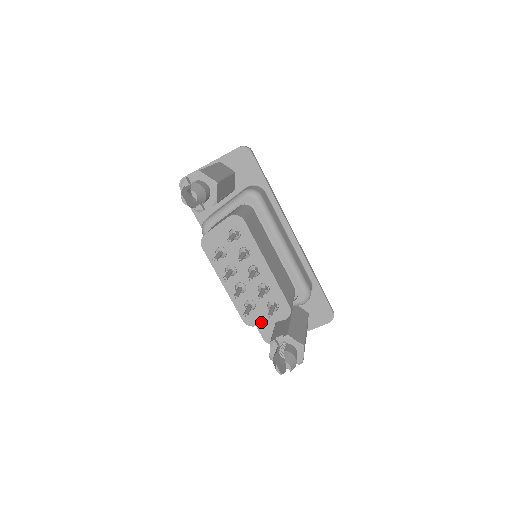
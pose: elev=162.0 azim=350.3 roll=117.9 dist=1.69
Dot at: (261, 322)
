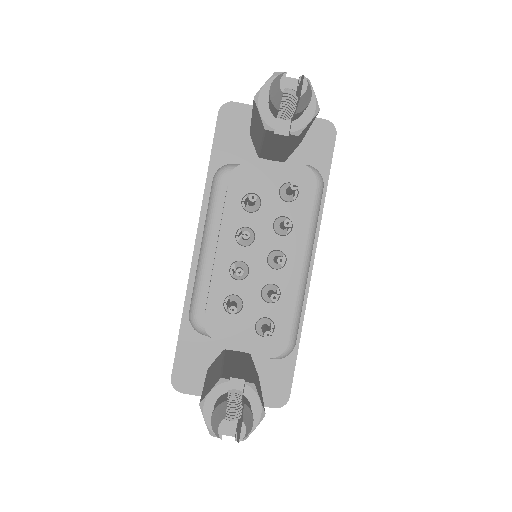
Dot at: (229, 339)
